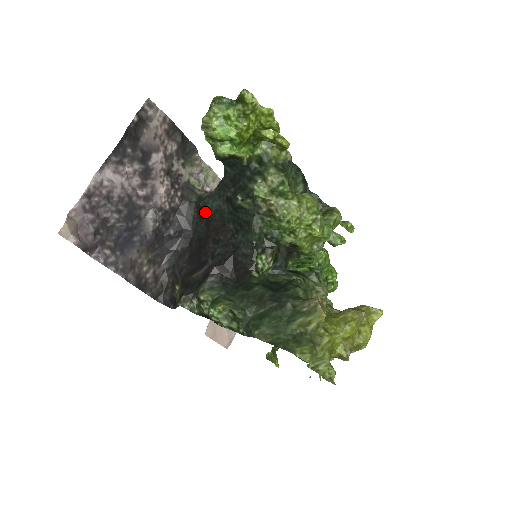
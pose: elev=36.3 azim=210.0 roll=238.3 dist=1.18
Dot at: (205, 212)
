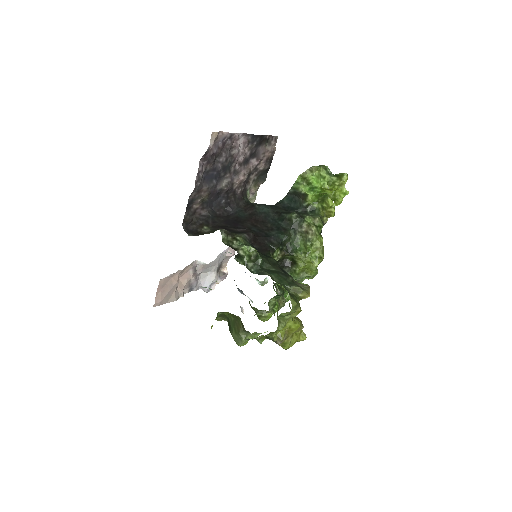
Dot at: (256, 208)
